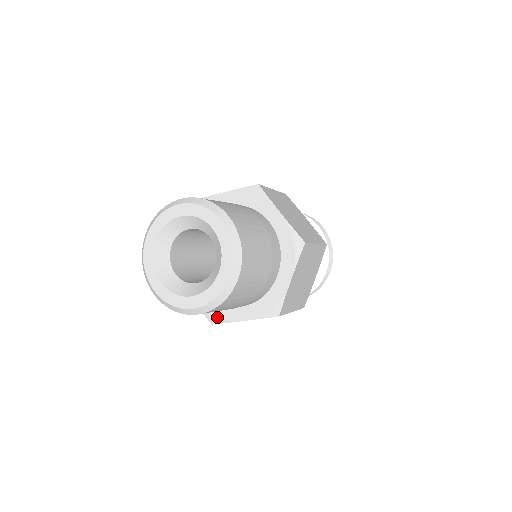
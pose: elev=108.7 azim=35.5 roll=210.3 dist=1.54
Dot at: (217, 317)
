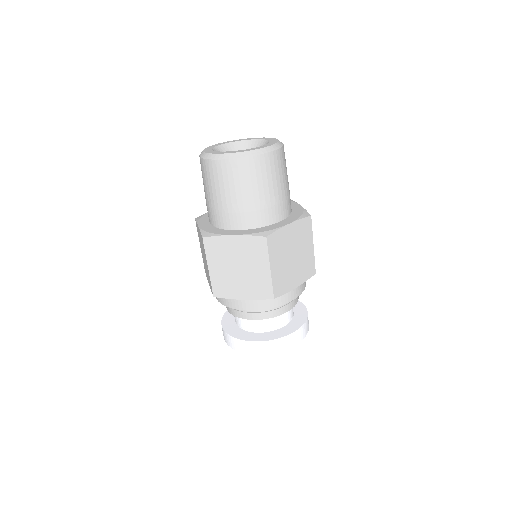
Dot at: (212, 233)
